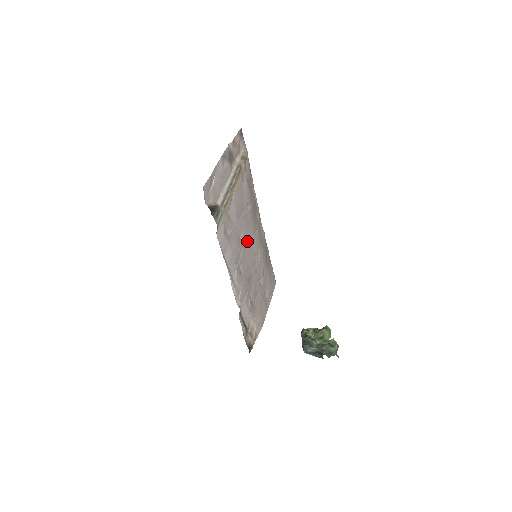
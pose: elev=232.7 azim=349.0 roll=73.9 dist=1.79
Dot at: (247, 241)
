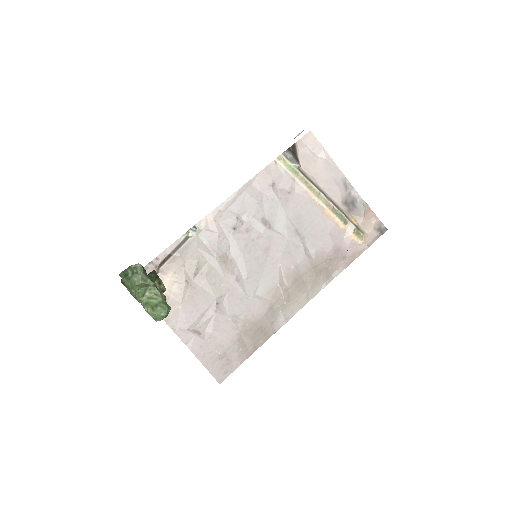
Dot at: (271, 251)
